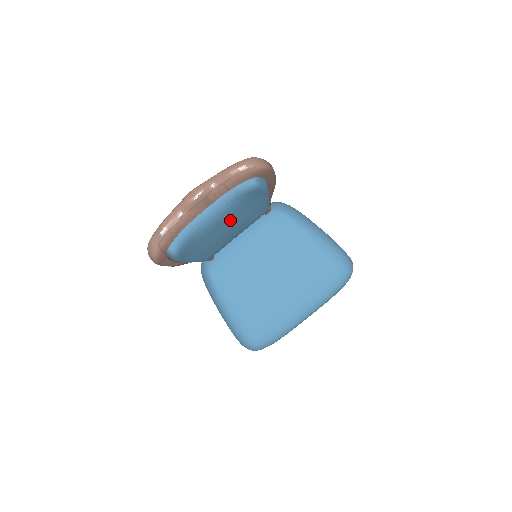
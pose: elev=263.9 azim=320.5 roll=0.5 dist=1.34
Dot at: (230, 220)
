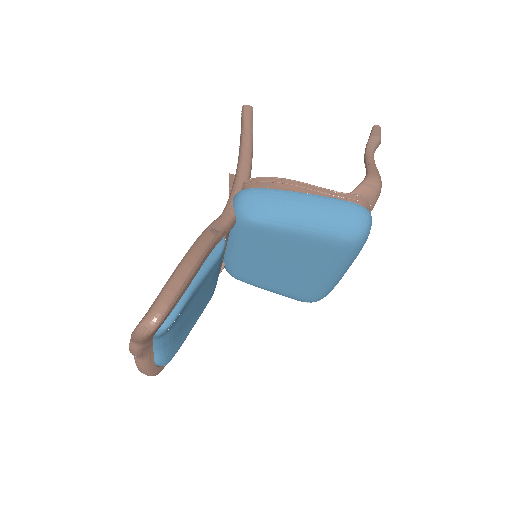
Dot at: (186, 315)
